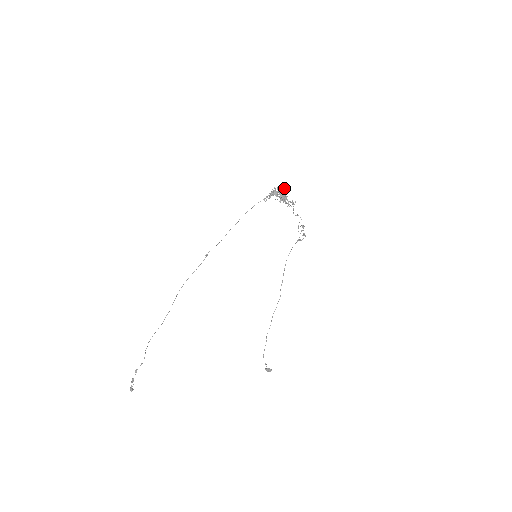
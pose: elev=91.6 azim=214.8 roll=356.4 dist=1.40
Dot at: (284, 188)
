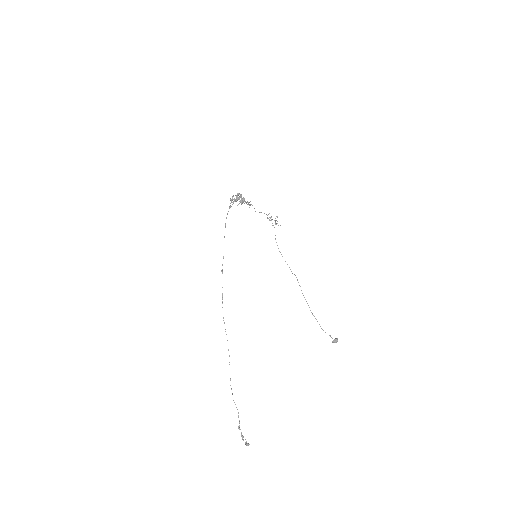
Dot at: (237, 193)
